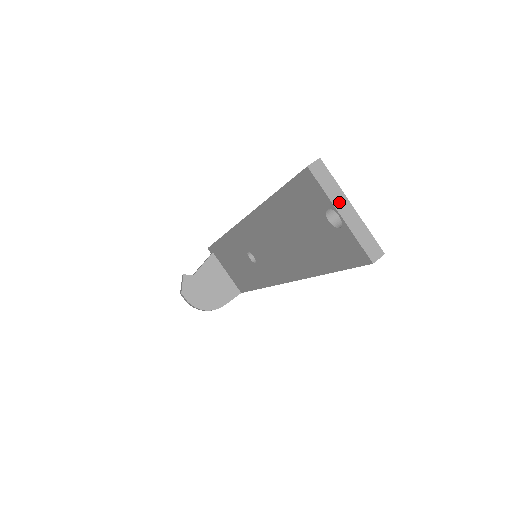
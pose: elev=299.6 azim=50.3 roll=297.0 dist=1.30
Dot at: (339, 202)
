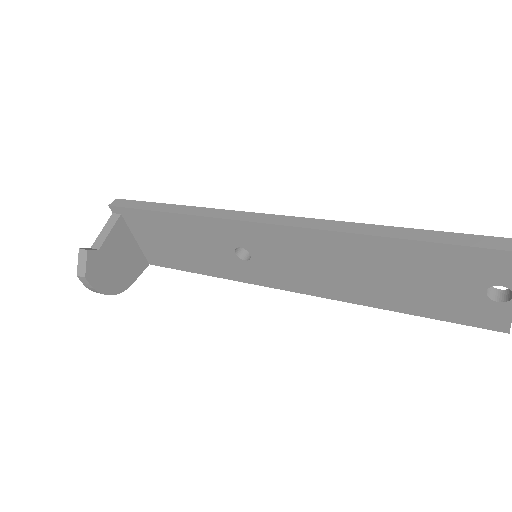
Dot at: out of frame
